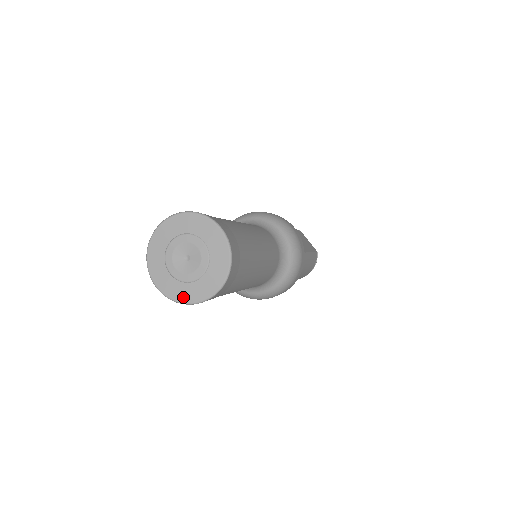
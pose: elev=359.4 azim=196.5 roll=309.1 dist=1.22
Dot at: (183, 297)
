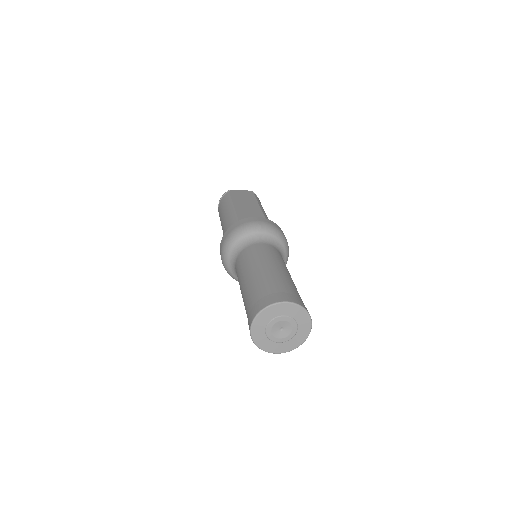
Dot at: (297, 344)
